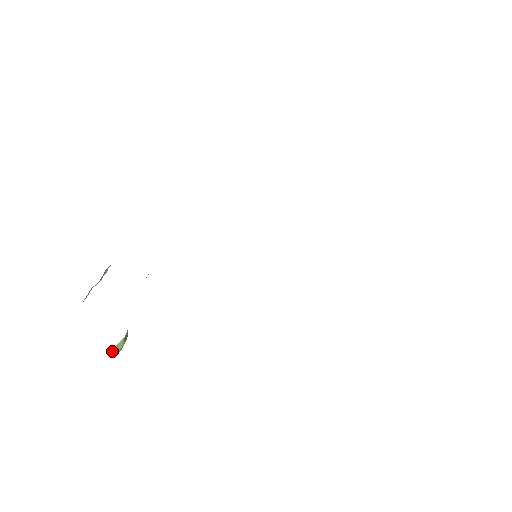
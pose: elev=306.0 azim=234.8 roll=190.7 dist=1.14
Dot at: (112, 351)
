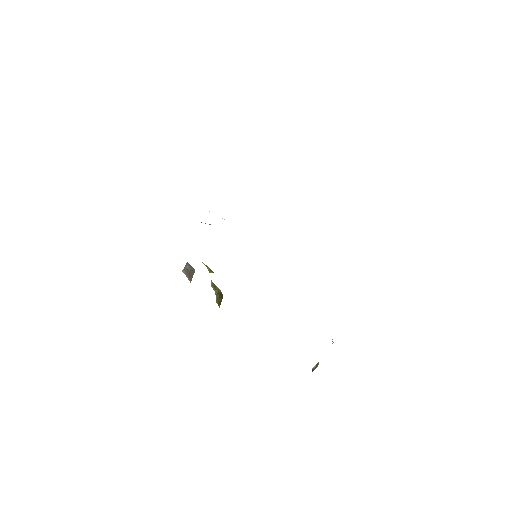
Dot at: occluded
